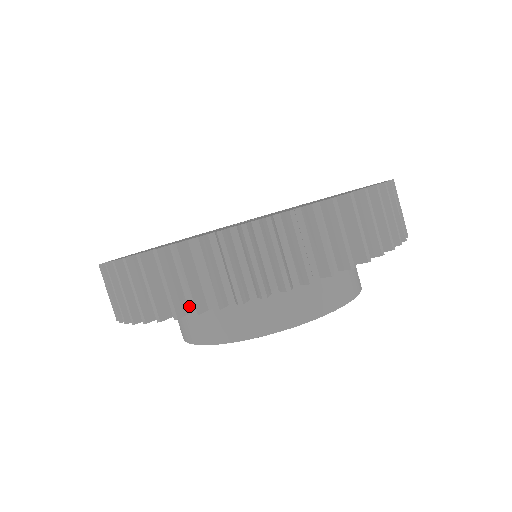
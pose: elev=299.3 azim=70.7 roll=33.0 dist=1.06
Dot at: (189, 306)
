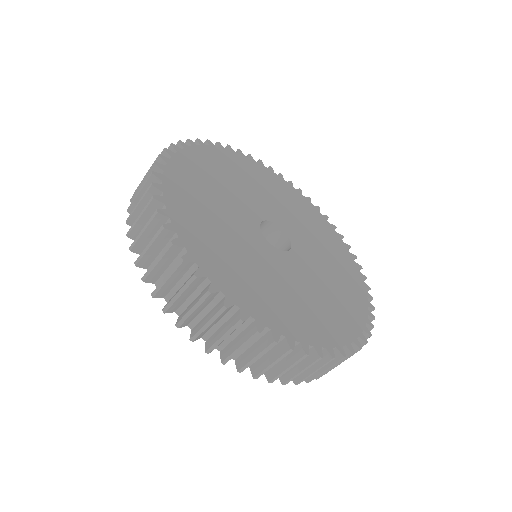
Dot at: occluded
